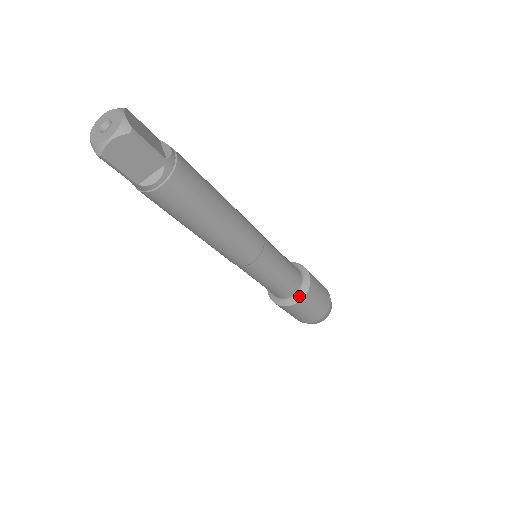
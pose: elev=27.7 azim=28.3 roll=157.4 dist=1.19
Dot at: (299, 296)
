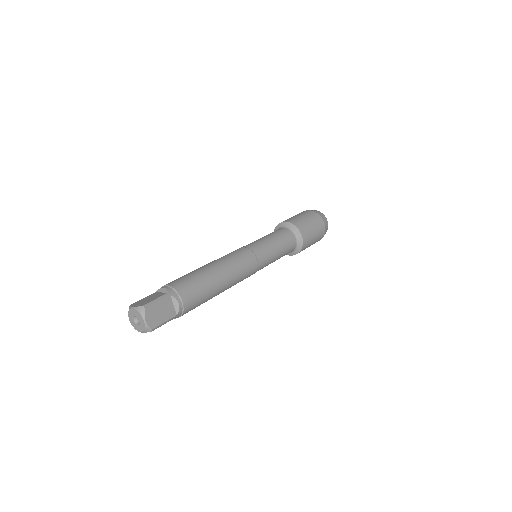
Dot at: (293, 253)
